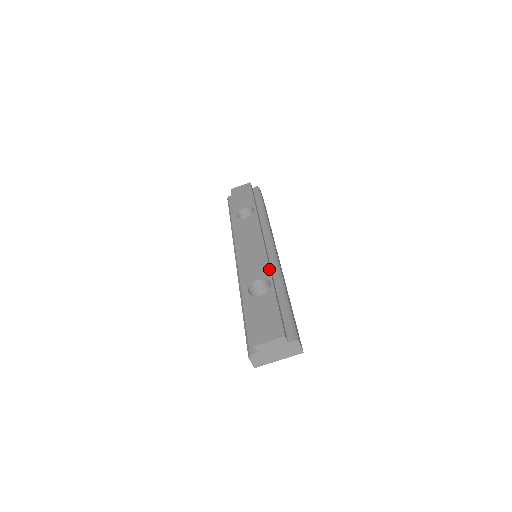
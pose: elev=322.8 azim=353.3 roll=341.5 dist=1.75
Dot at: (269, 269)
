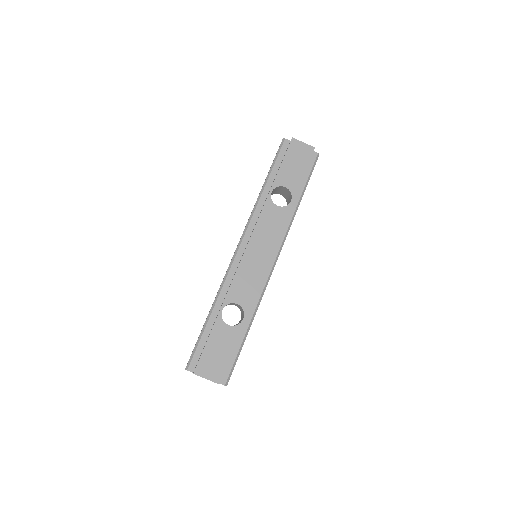
Dot at: (252, 300)
